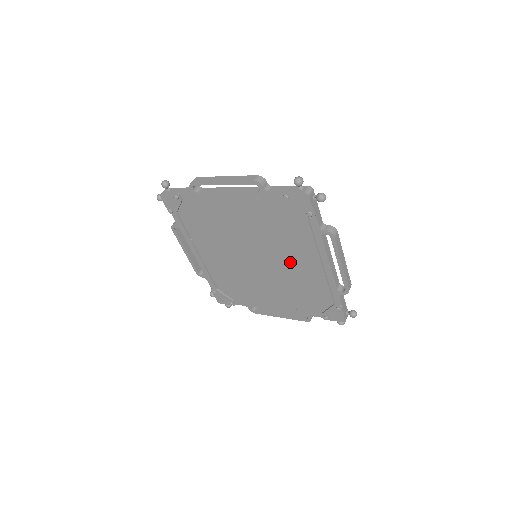
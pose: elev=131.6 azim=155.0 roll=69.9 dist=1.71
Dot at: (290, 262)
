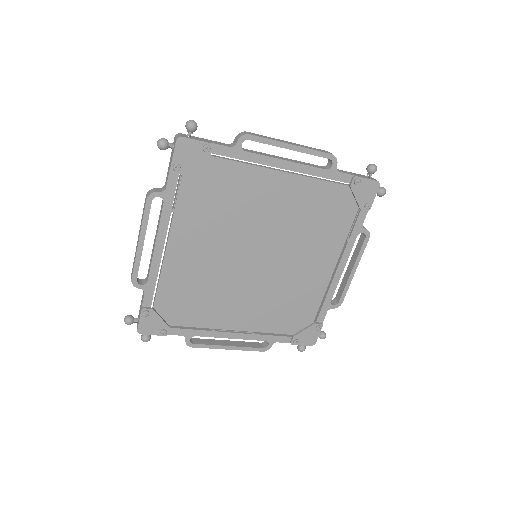
Dot at: (273, 213)
